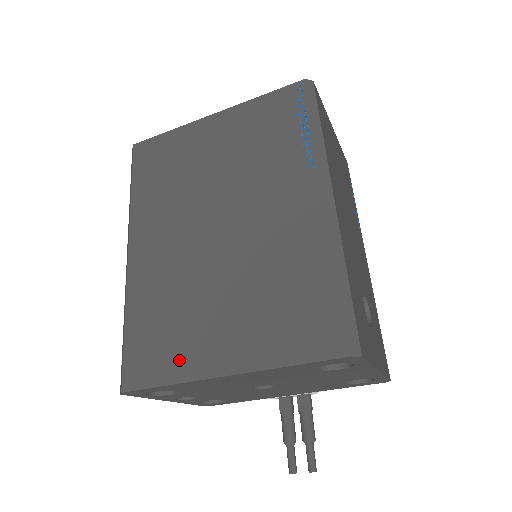
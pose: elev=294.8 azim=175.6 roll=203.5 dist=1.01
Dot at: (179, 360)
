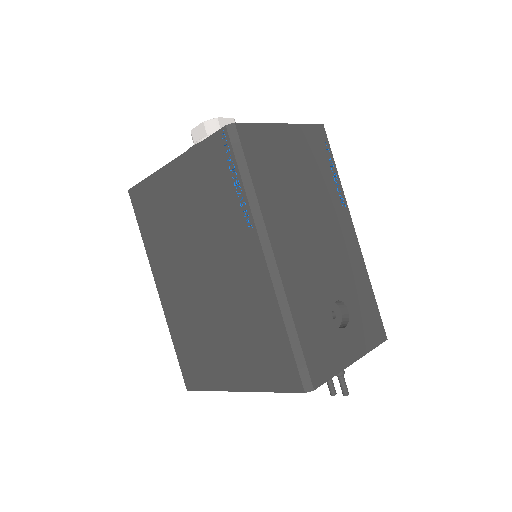
Dot at: (210, 376)
